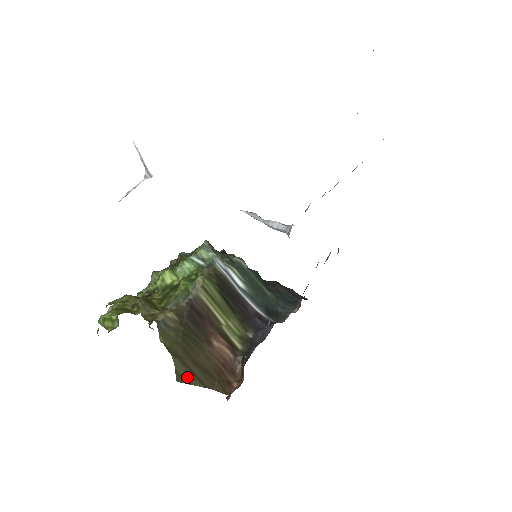
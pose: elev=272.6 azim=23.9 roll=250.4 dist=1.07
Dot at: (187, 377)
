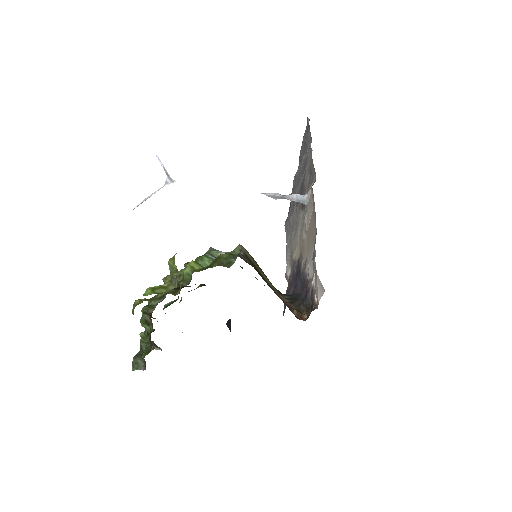
Dot at: occluded
